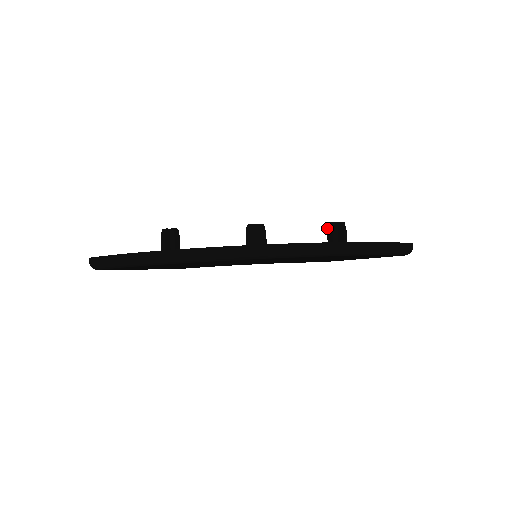
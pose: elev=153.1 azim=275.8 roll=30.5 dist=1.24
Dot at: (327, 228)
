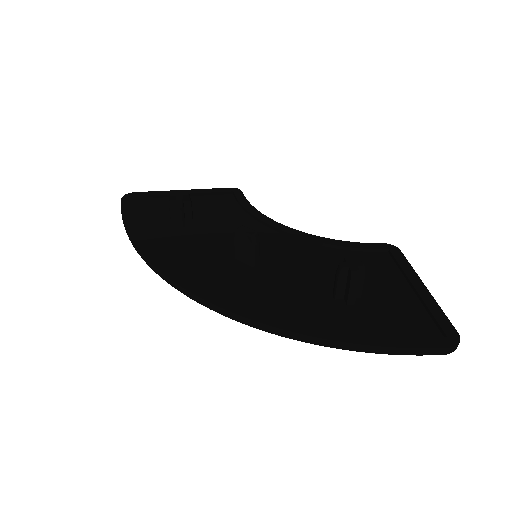
Dot at: occluded
